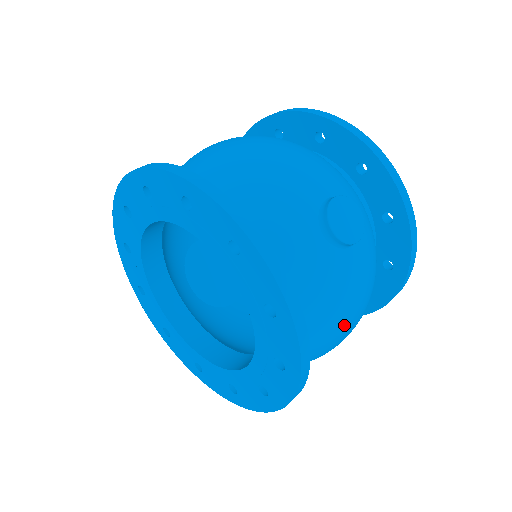
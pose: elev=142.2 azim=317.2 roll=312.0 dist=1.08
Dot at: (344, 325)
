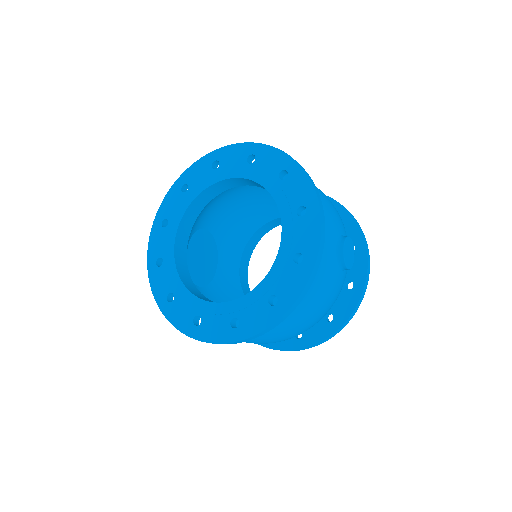
Dot at: (306, 317)
